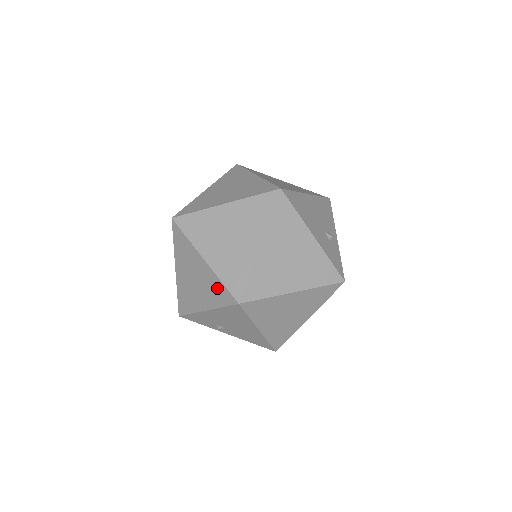
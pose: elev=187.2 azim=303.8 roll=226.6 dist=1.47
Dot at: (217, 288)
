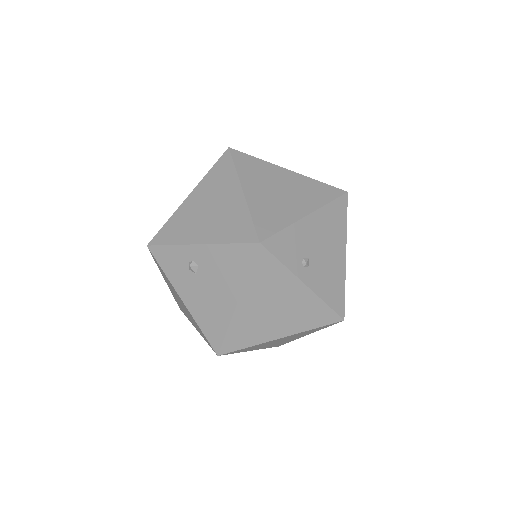
Dot at: (316, 188)
